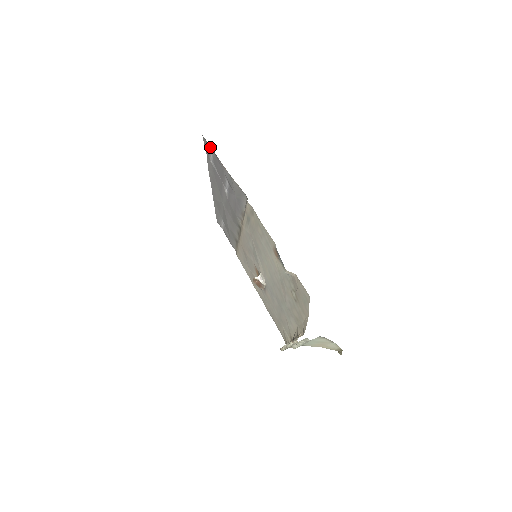
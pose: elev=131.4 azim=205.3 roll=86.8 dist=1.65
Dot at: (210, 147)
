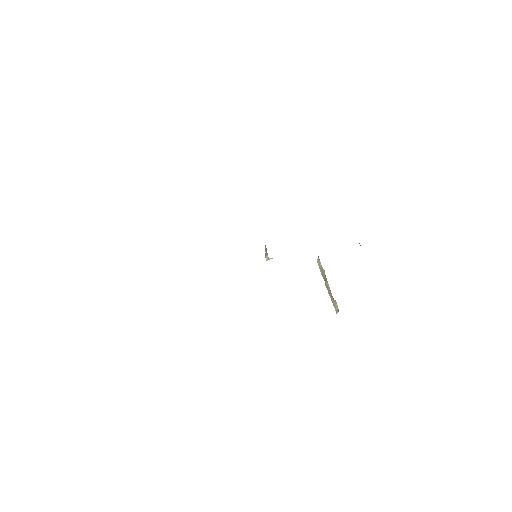
Dot at: occluded
